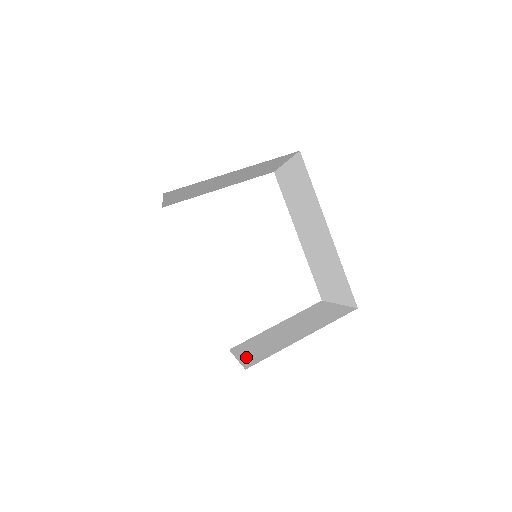
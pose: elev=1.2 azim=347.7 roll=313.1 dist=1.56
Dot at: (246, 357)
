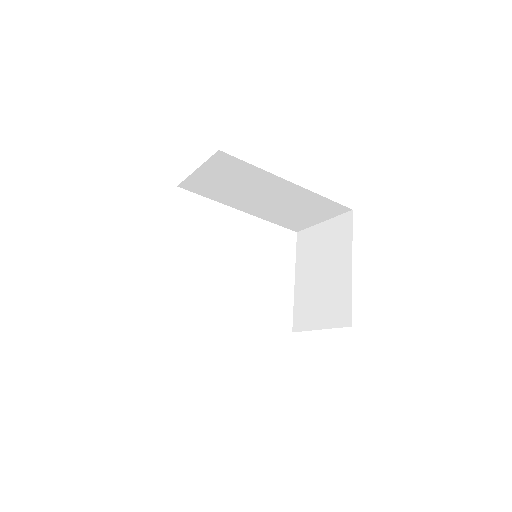
Dot at: (328, 321)
